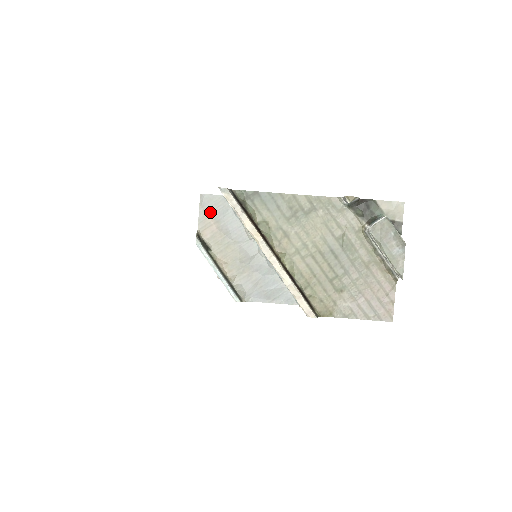
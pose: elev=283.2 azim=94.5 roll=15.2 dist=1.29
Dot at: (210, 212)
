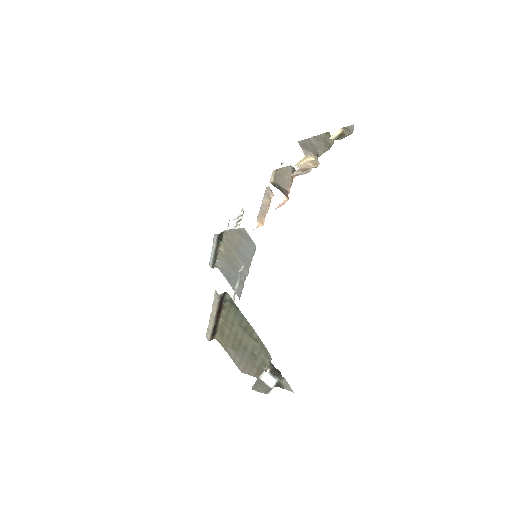
Dot at: (241, 237)
